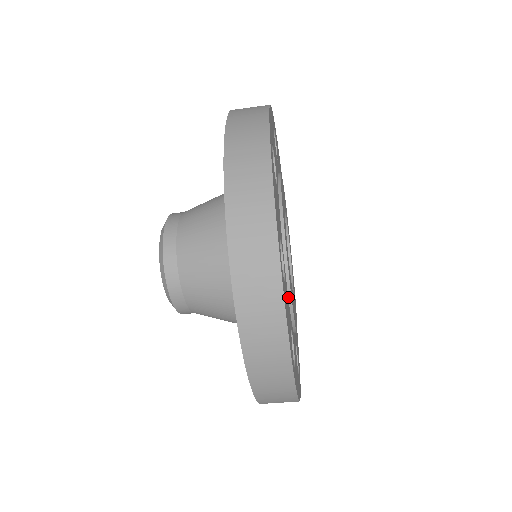
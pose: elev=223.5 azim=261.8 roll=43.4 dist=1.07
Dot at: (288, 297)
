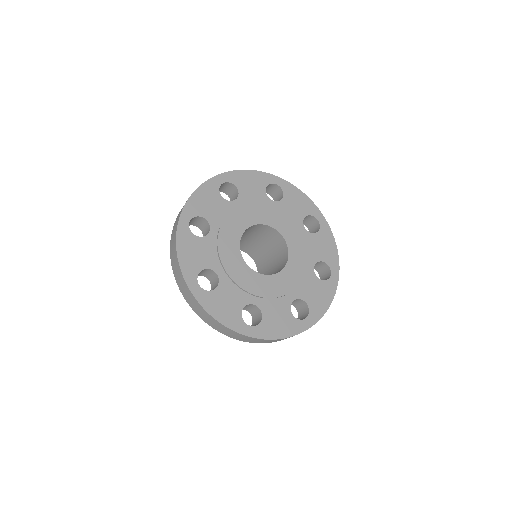
Dot at: (276, 298)
